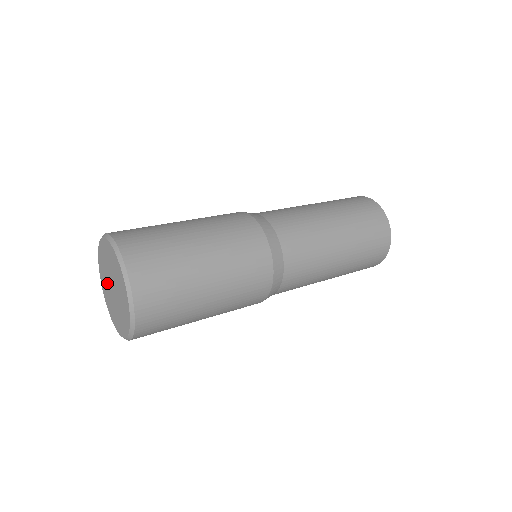
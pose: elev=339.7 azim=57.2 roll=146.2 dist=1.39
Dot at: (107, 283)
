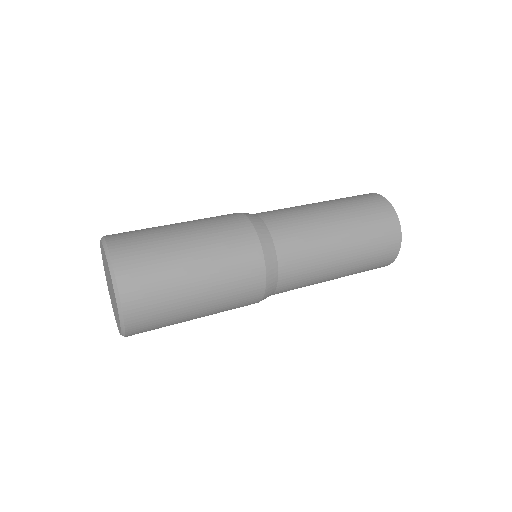
Dot at: (108, 285)
